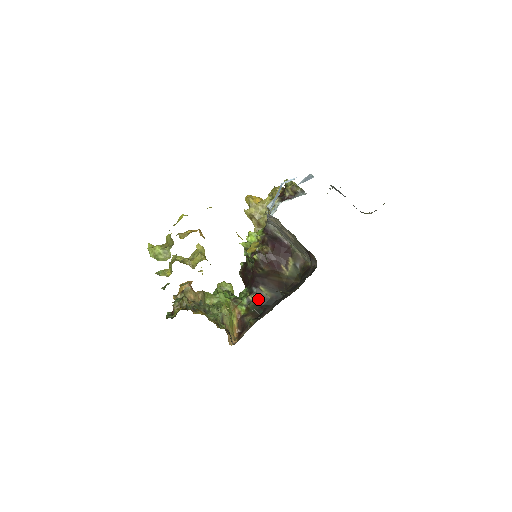
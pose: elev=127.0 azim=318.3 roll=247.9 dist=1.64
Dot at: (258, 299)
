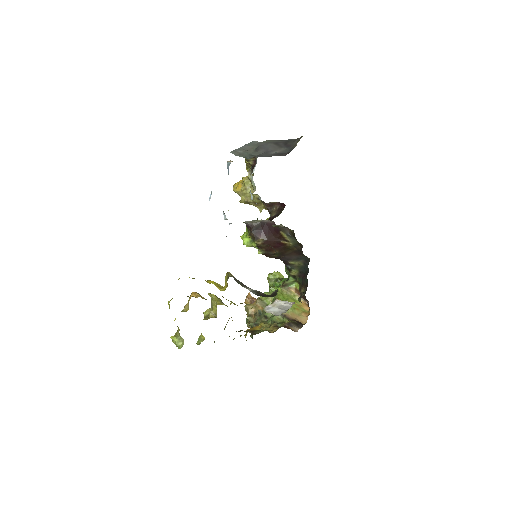
Dot at: (297, 271)
